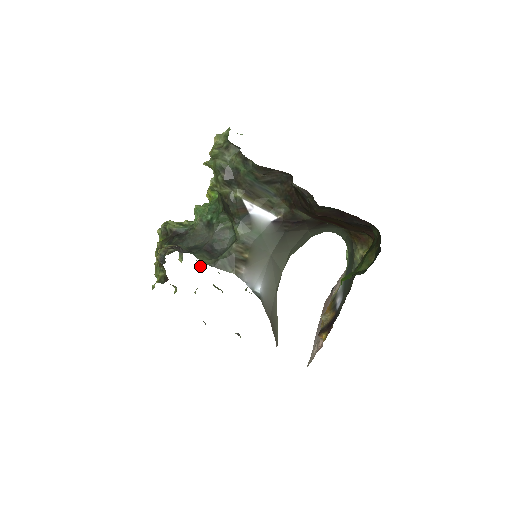
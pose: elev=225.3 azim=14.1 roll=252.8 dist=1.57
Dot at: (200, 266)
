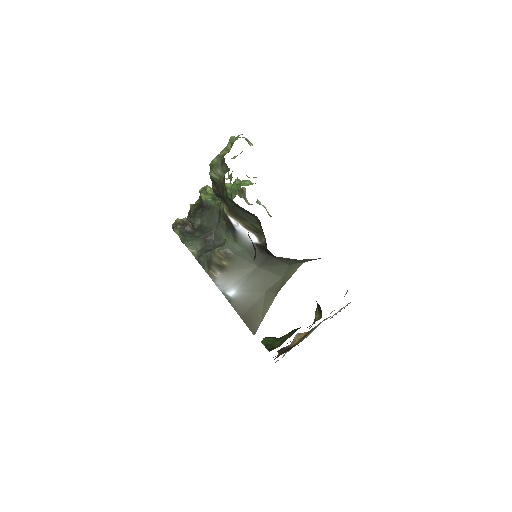
Dot at: occluded
